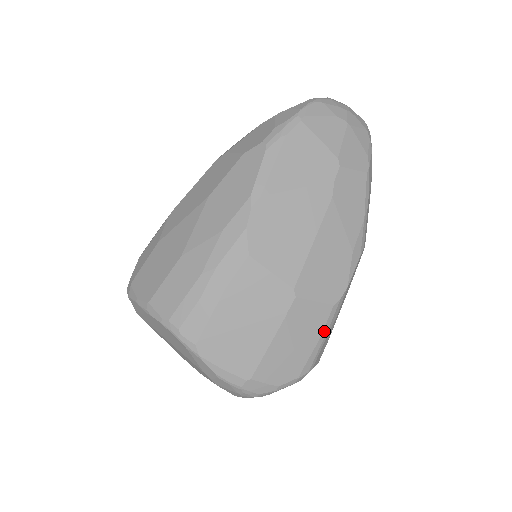
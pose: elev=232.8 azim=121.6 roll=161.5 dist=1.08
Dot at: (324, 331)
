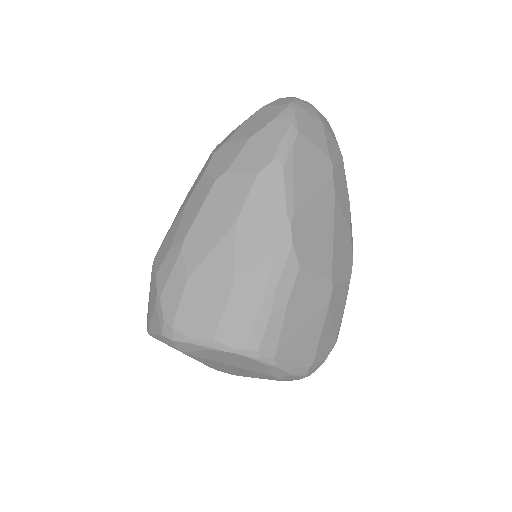
Dot at: (345, 302)
